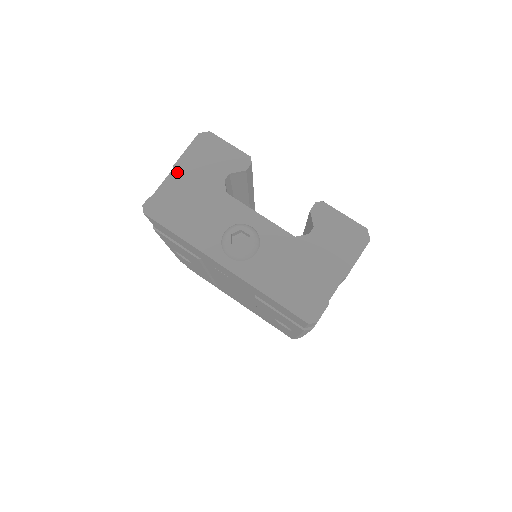
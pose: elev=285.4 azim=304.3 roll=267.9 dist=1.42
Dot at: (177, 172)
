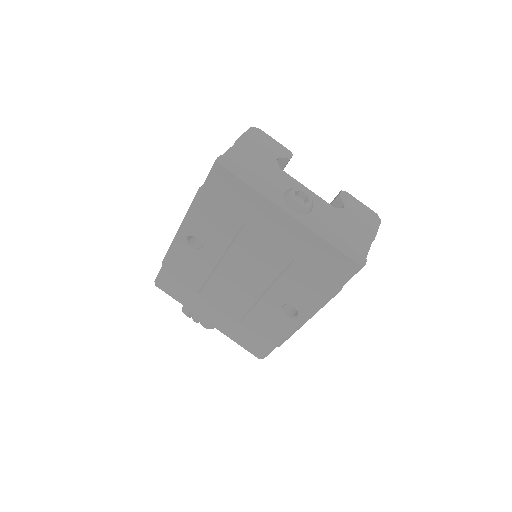
Dot at: (240, 145)
